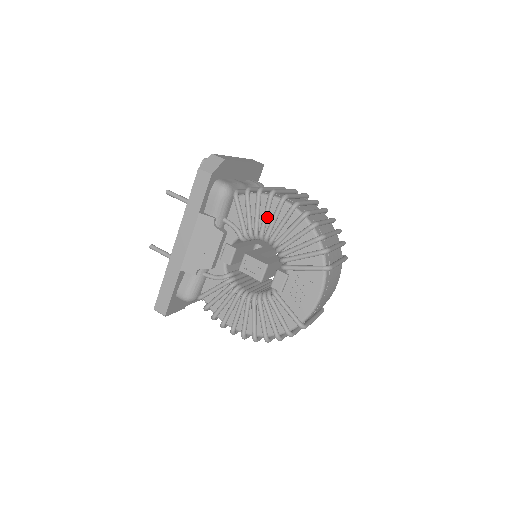
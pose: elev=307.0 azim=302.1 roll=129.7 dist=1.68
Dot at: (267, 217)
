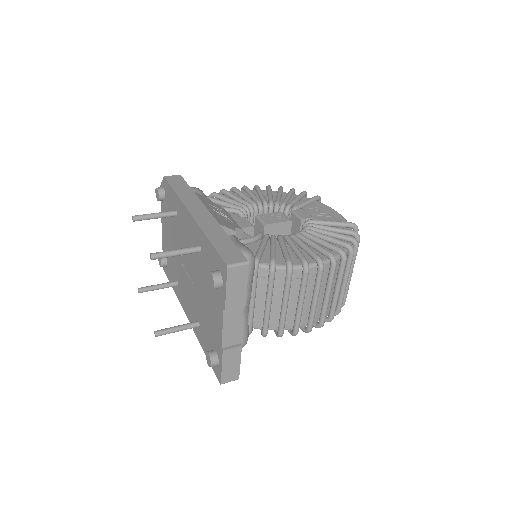
Dot at: (246, 196)
